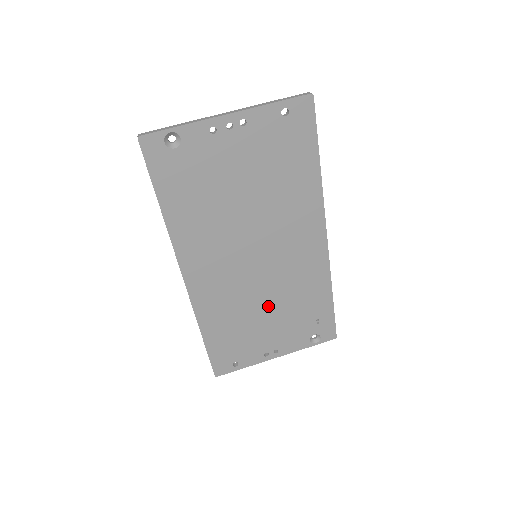
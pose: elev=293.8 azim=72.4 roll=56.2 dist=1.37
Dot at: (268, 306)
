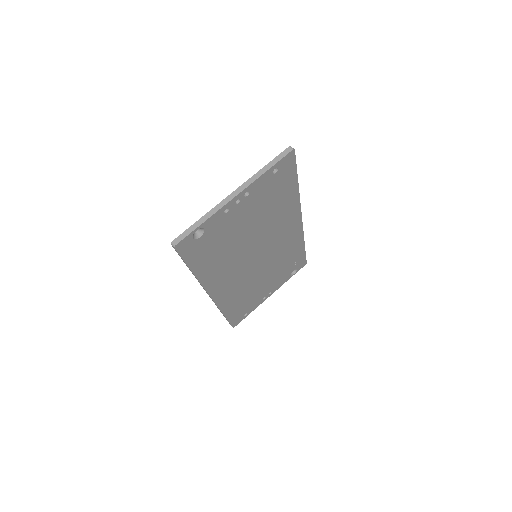
Dot at: (265, 276)
